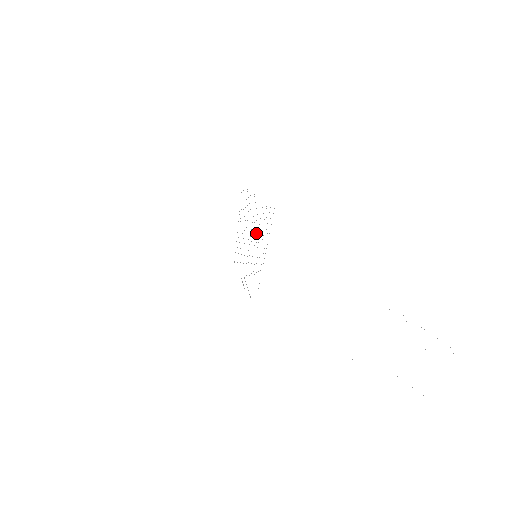
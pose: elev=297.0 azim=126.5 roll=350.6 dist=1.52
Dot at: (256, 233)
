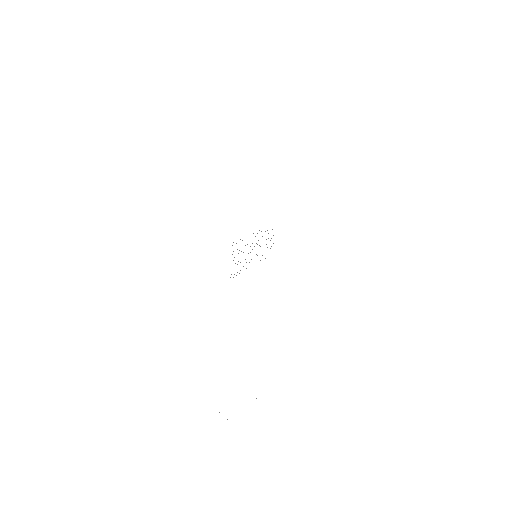
Dot at: occluded
